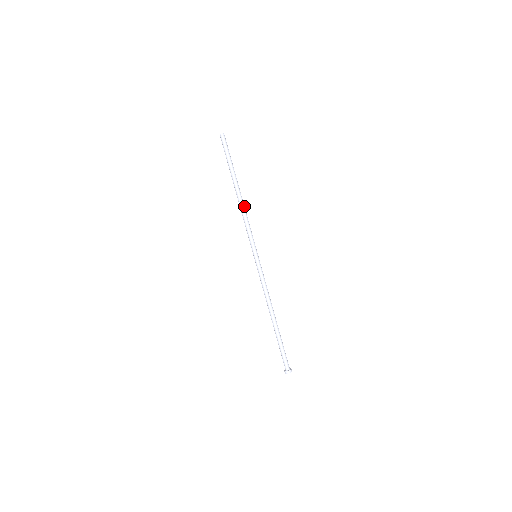
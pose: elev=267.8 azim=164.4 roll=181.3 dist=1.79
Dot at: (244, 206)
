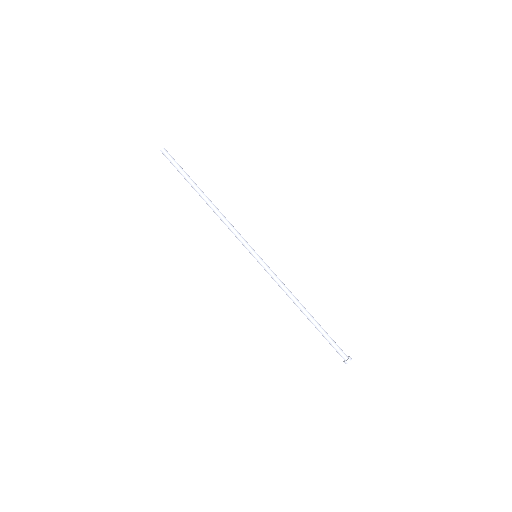
Dot at: (219, 211)
